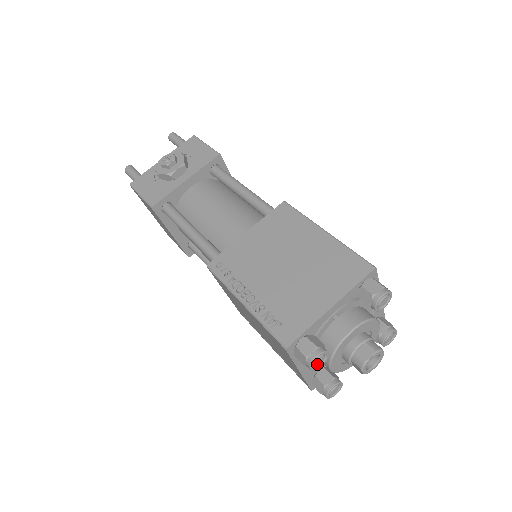
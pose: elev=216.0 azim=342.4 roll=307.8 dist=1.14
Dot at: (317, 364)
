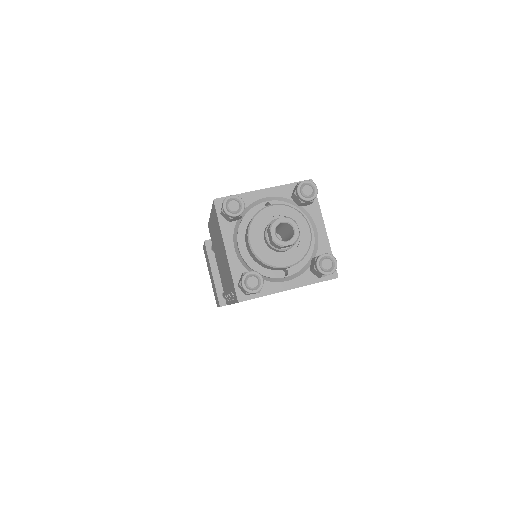
Dot at: (231, 208)
